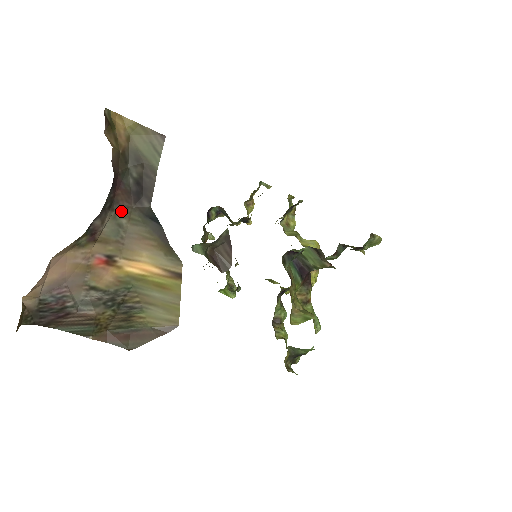
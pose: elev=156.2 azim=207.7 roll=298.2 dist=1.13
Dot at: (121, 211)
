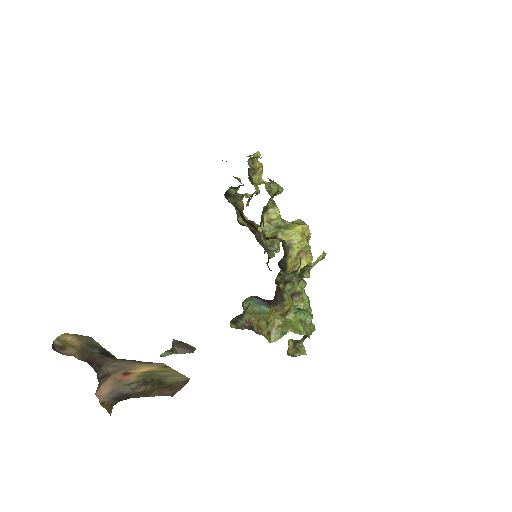
Dot at: (108, 363)
